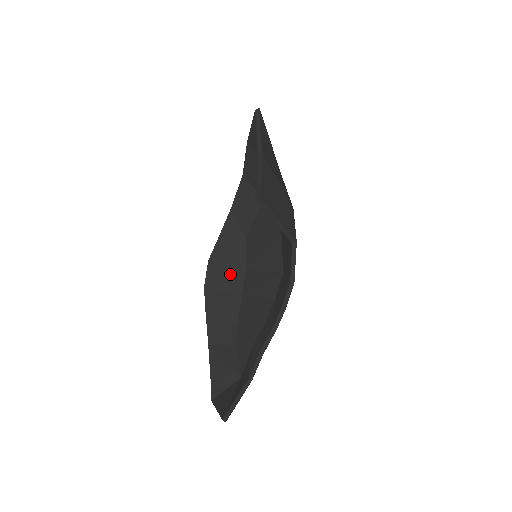
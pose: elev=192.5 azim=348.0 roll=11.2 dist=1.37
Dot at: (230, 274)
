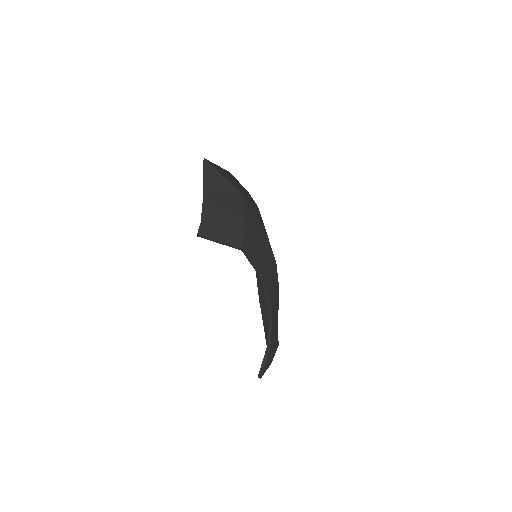
Dot at: occluded
